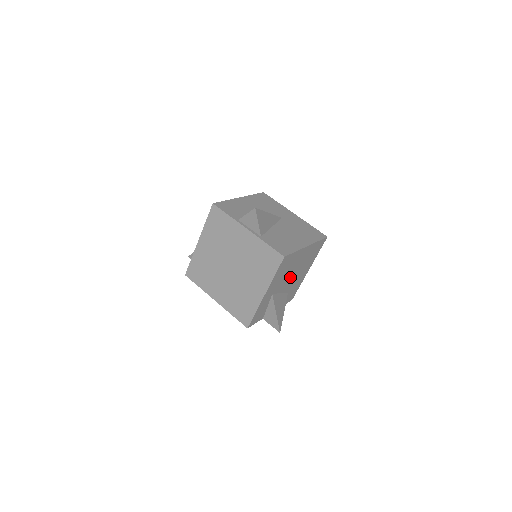
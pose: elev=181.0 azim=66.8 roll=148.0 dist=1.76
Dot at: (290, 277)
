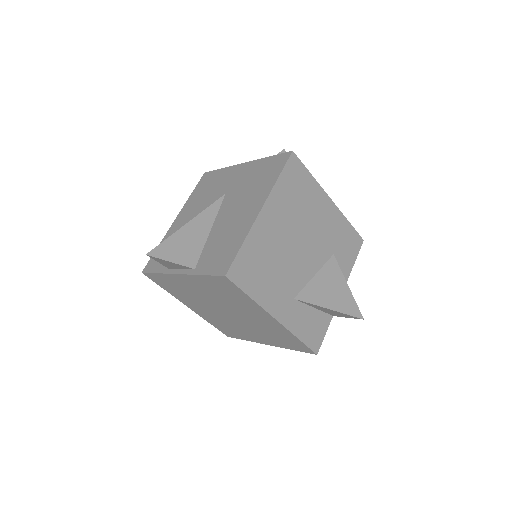
Dot at: (299, 252)
